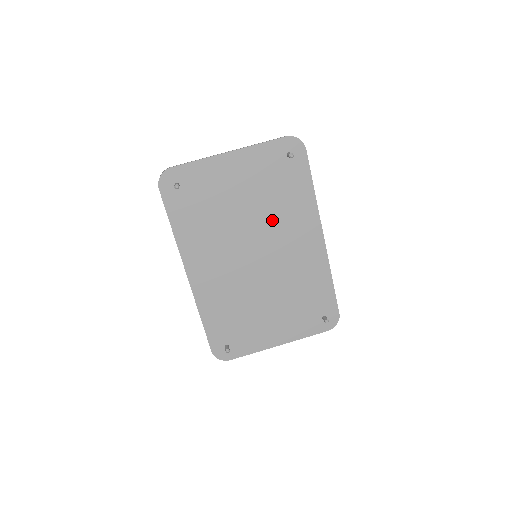
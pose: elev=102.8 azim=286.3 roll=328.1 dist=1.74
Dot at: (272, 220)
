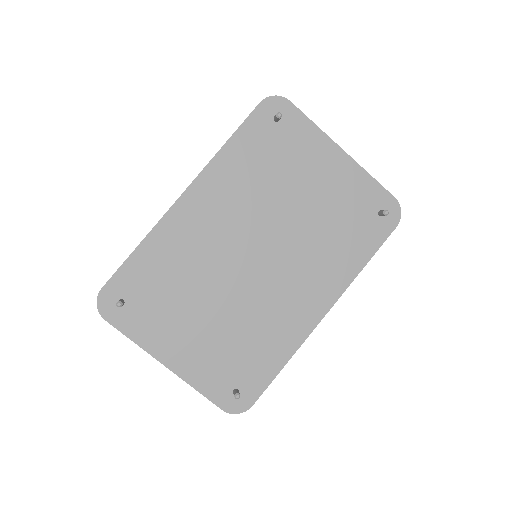
Dot at: (306, 244)
